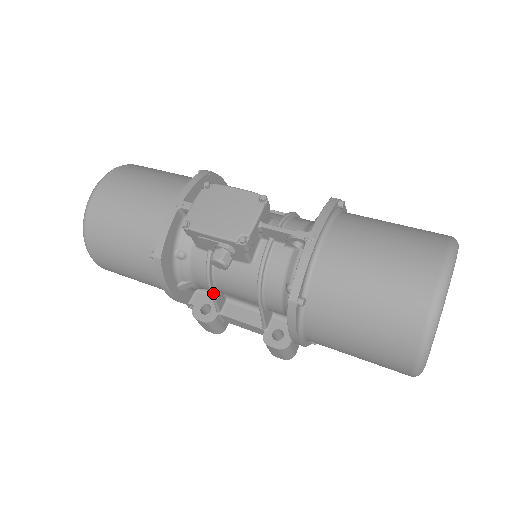
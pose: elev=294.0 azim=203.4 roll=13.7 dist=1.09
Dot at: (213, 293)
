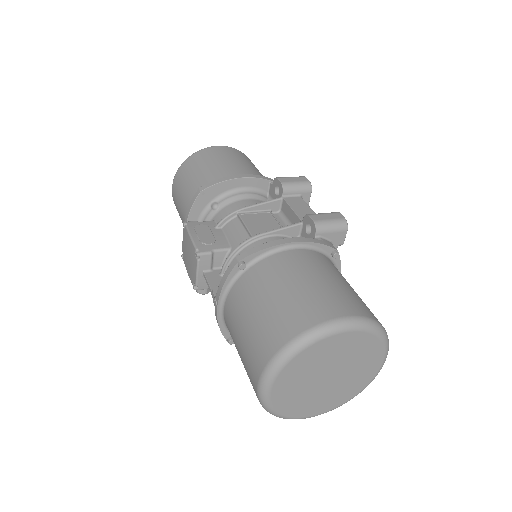
Dot at: occluded
